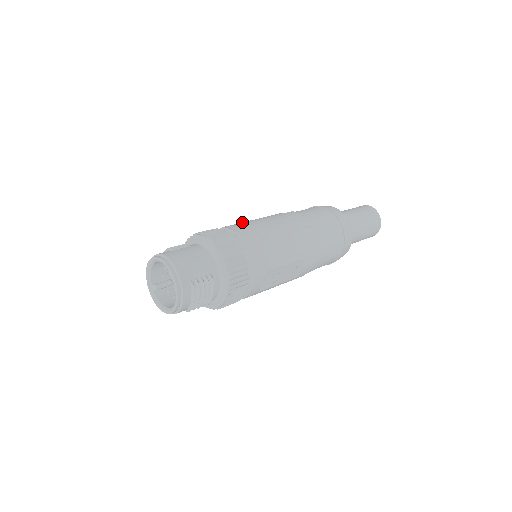
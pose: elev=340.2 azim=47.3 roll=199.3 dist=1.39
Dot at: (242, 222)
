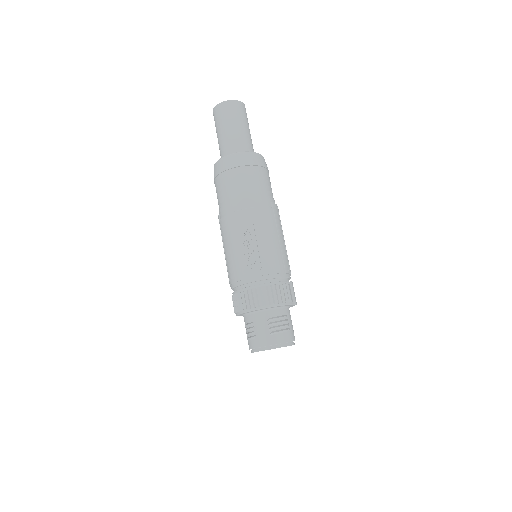
Dot at: (278, 255)
